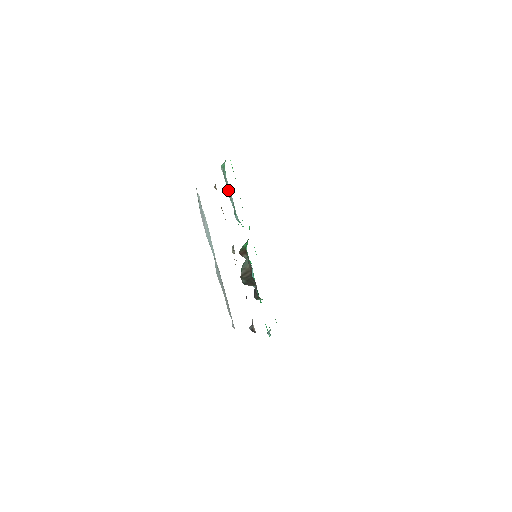
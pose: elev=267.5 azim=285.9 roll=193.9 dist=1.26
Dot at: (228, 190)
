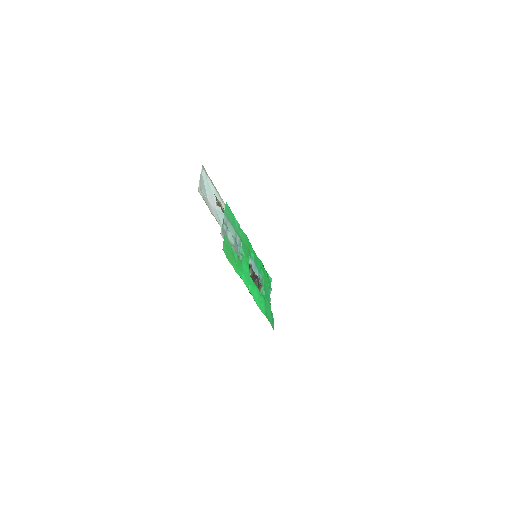
Dot at: (229, 237)
